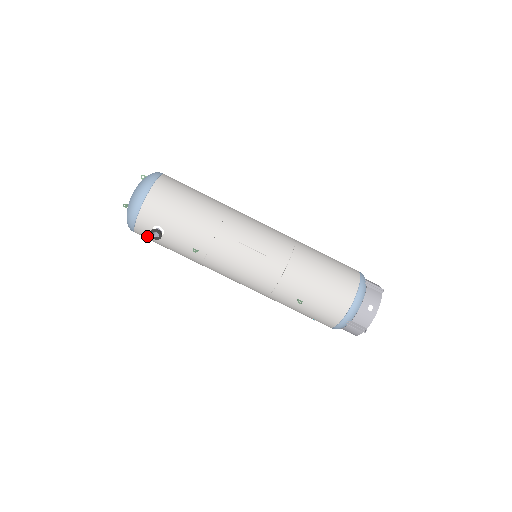
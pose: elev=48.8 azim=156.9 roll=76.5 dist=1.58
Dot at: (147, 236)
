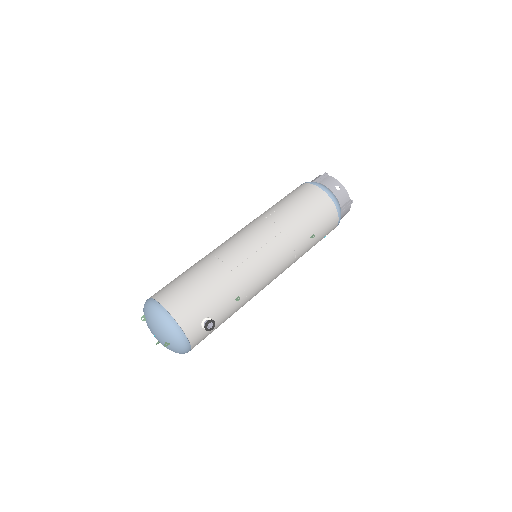
Dot at: (202, 338)
